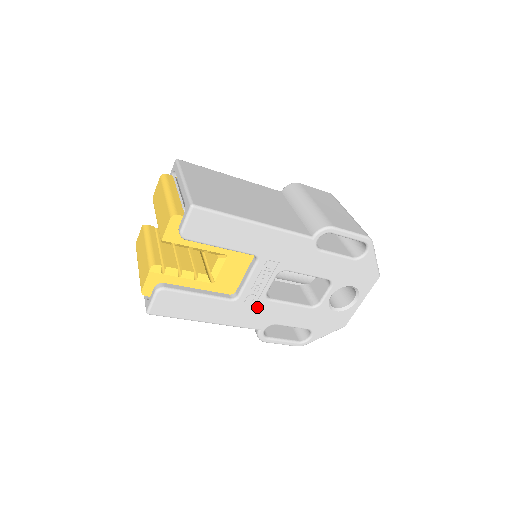
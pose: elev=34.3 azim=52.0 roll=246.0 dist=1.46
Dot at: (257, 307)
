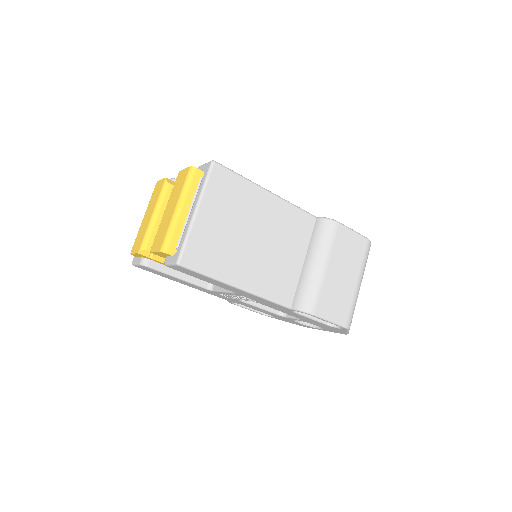
Dot at: (229, 298)
